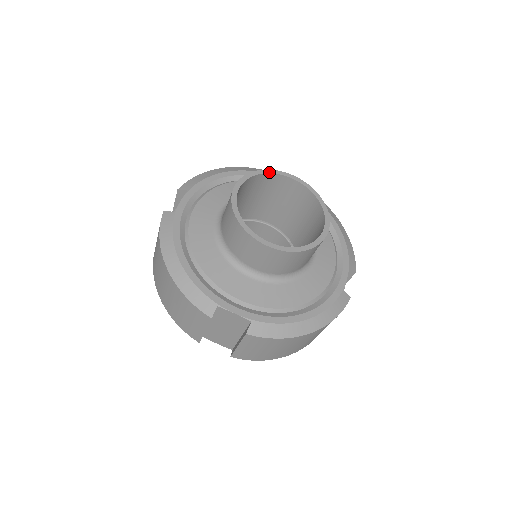
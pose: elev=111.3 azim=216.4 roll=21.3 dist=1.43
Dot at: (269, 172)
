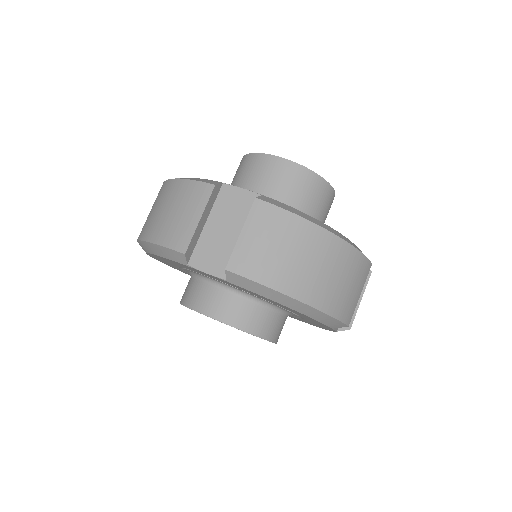
Dot at: occluded
